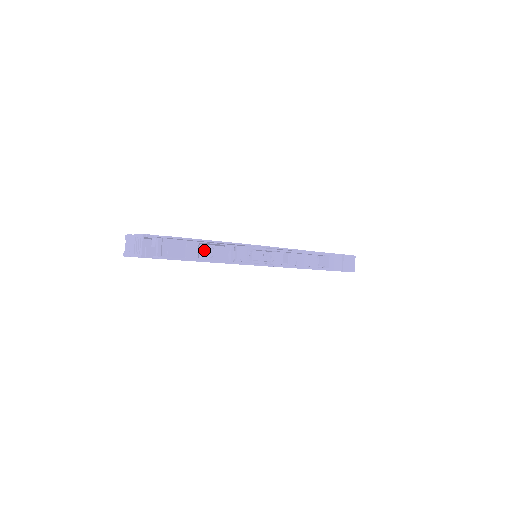
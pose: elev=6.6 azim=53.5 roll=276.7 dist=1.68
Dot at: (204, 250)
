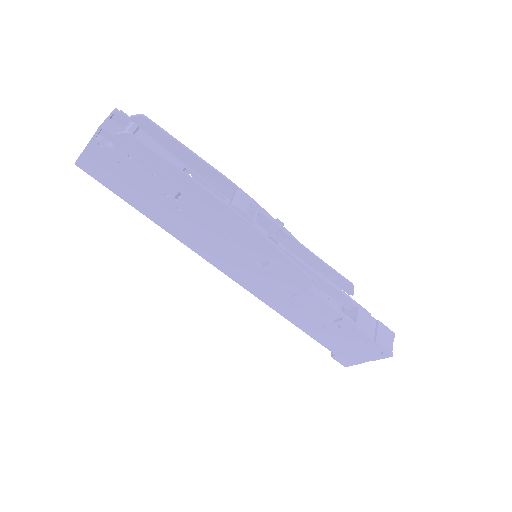
Dot at: occluded
